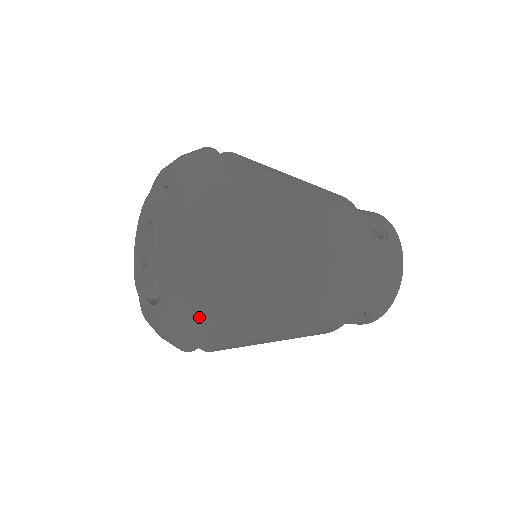
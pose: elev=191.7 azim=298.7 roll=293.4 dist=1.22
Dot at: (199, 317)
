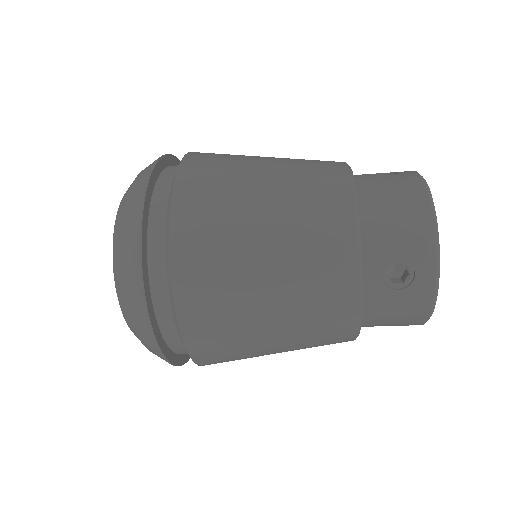
Dot at: (129, 263)
